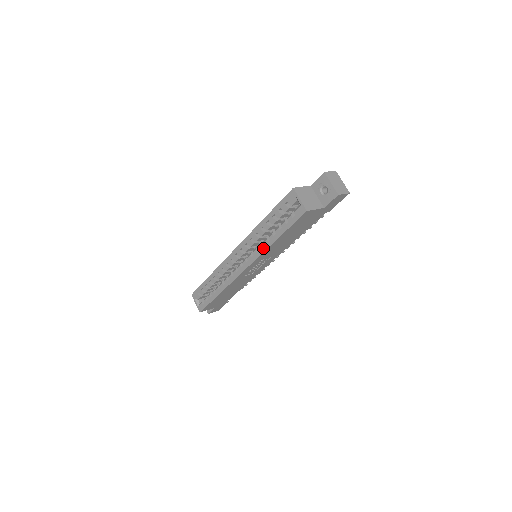
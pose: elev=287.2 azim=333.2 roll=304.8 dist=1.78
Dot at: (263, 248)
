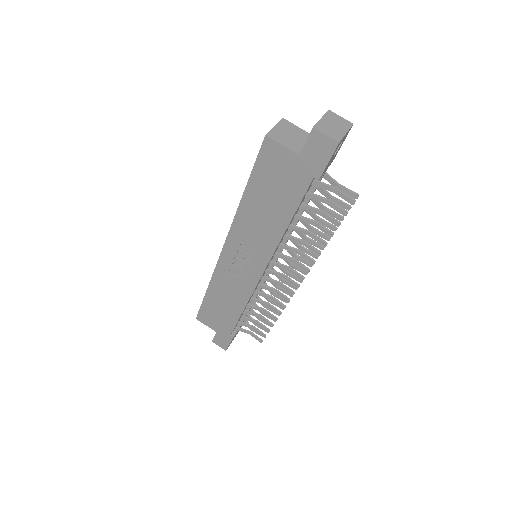
Dot at: (238, 211)
